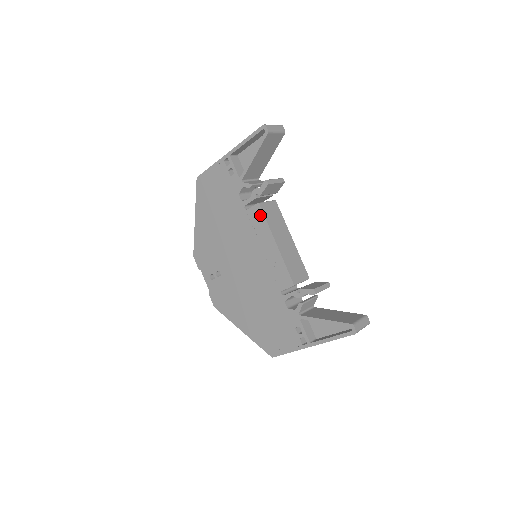
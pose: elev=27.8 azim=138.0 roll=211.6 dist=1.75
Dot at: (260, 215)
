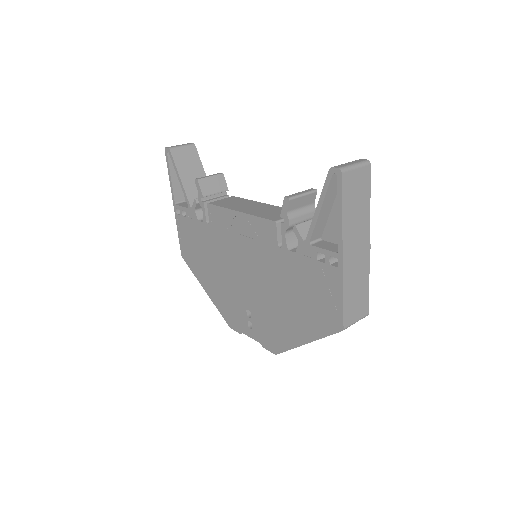
Dot at: (215, 210)
